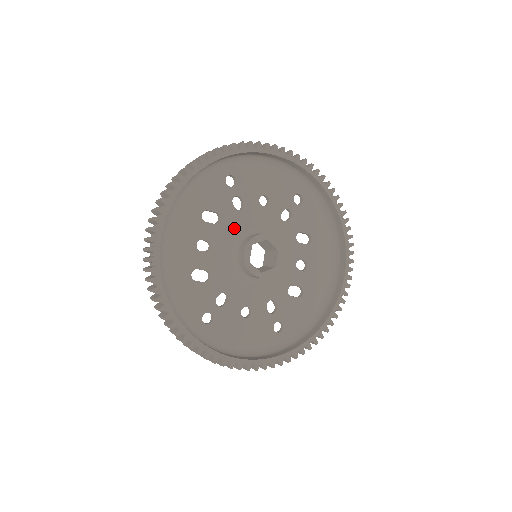
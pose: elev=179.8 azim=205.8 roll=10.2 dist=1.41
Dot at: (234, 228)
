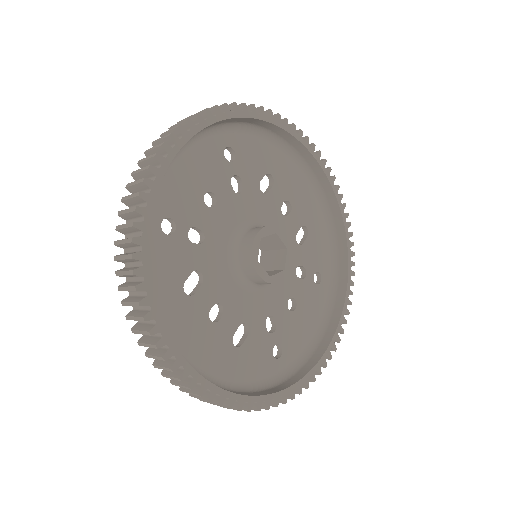
Dot at: (218, 261)
